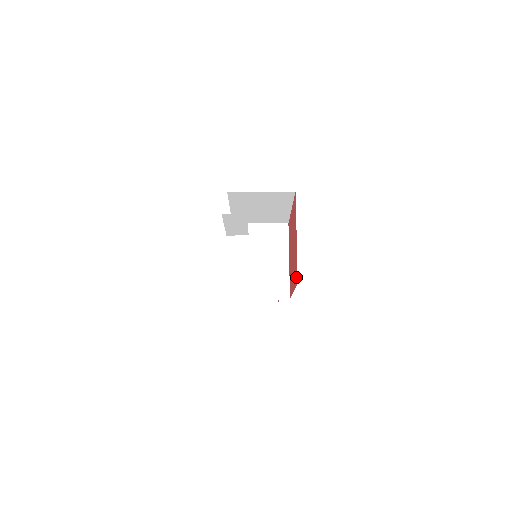
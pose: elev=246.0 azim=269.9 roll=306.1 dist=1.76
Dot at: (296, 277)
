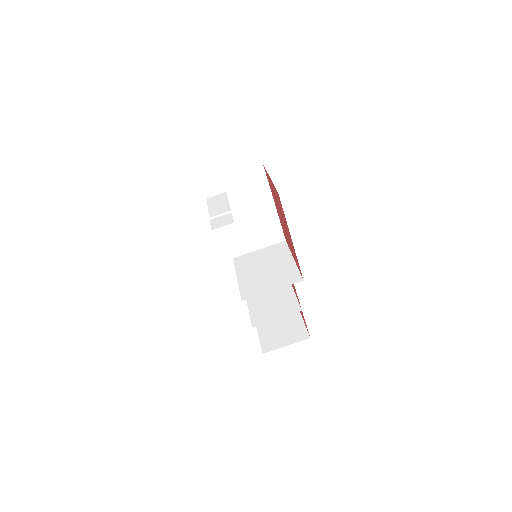
Dot at: (280, 202)
